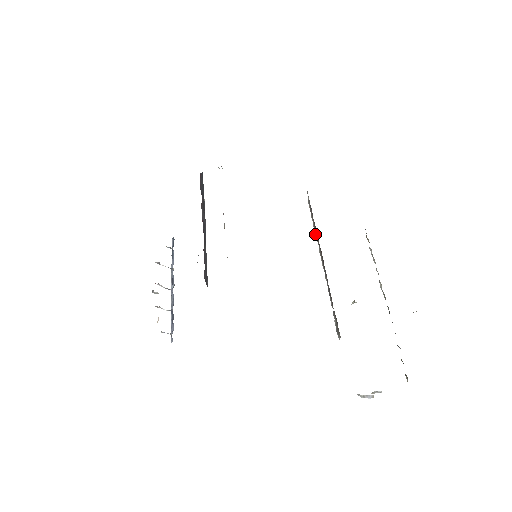
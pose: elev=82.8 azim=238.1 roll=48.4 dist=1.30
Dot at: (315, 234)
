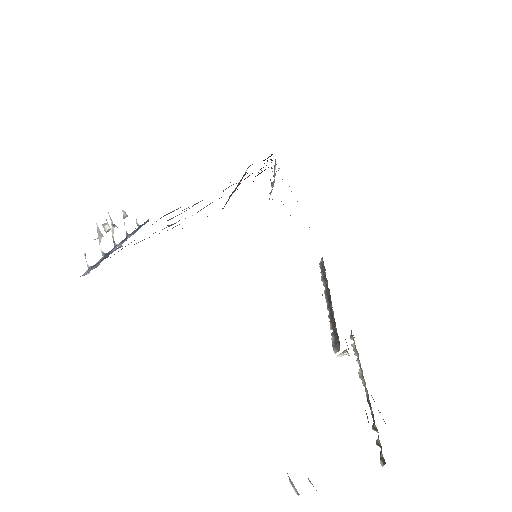
Dot at: (322, 281)
